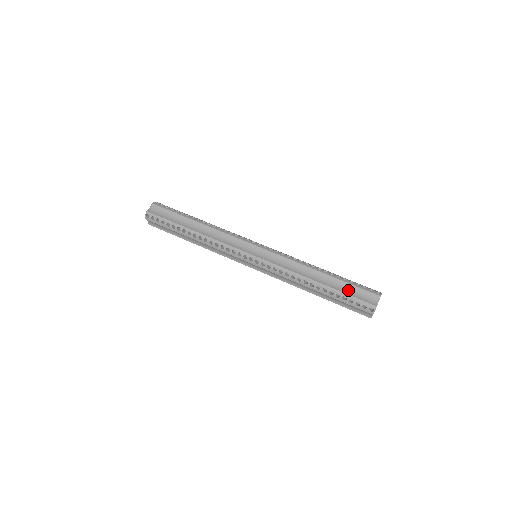
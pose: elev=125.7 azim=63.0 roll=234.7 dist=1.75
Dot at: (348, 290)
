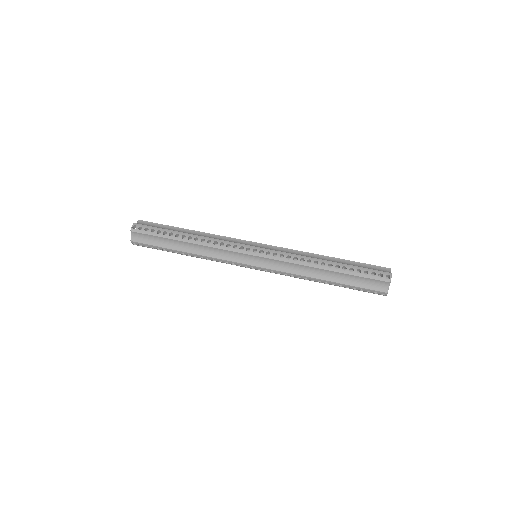
Dot at: (356, 282)
